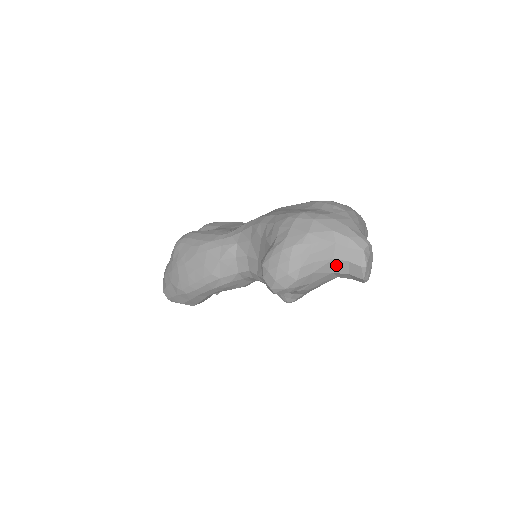
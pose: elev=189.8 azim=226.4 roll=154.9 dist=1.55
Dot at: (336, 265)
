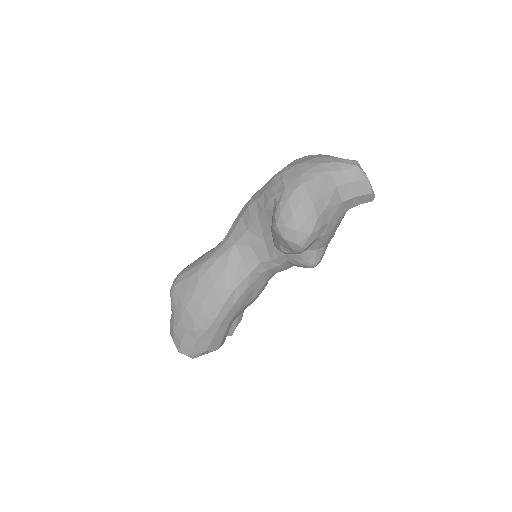
Dot at: (341, 192)
